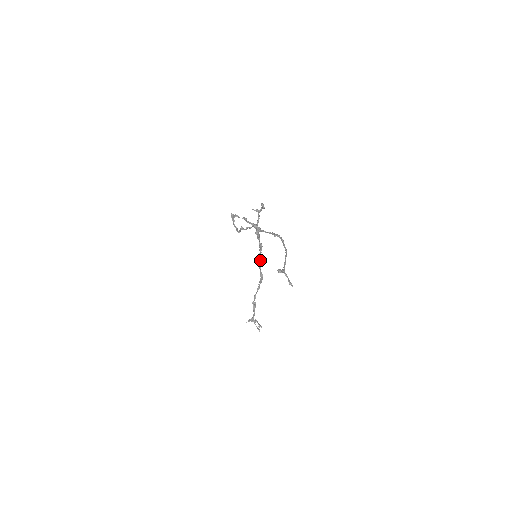
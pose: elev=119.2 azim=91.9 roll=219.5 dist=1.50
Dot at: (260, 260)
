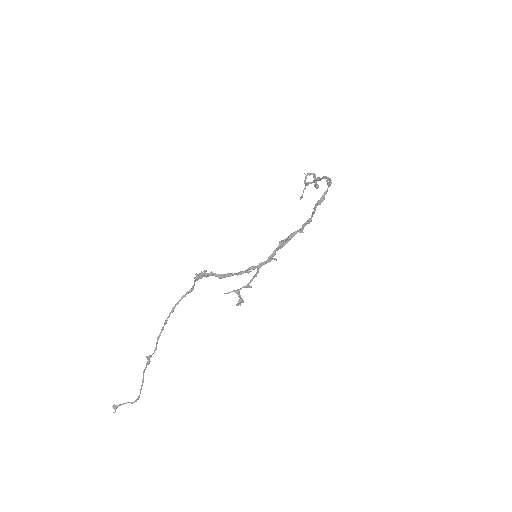
Dot at: (314, 210)
